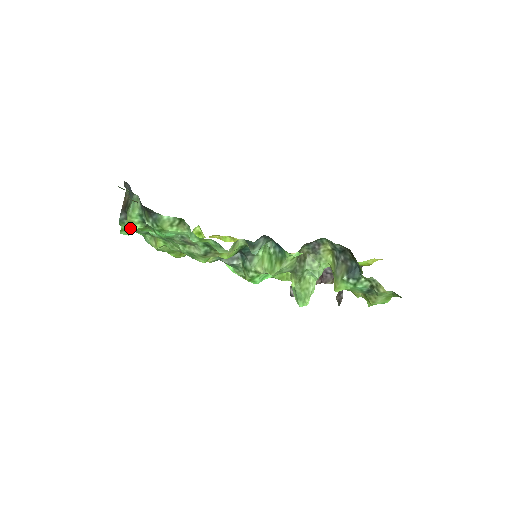
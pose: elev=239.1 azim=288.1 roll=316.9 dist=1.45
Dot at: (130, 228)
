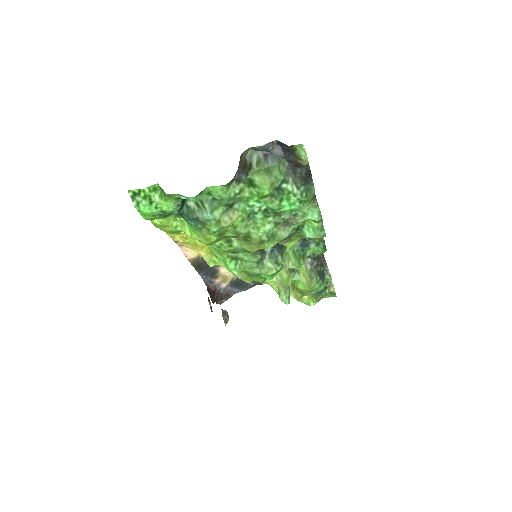
Dot at: (231, 192)
